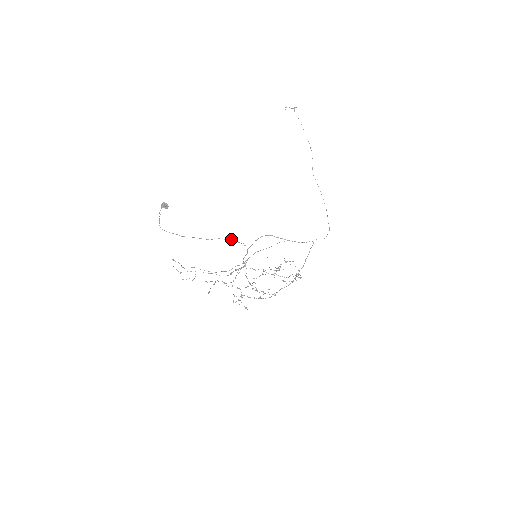
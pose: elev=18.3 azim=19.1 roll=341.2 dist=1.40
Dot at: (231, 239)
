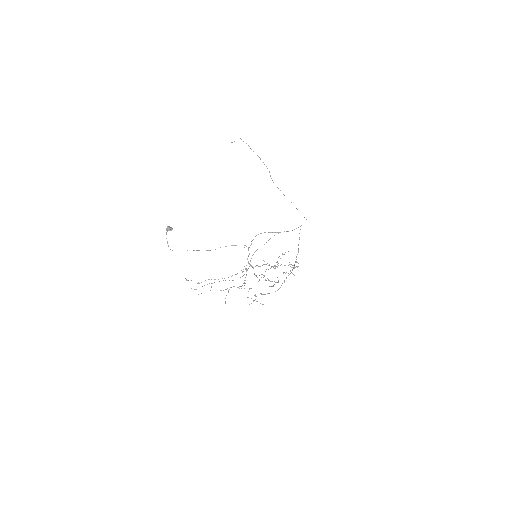
Dot at: (232, 245)
